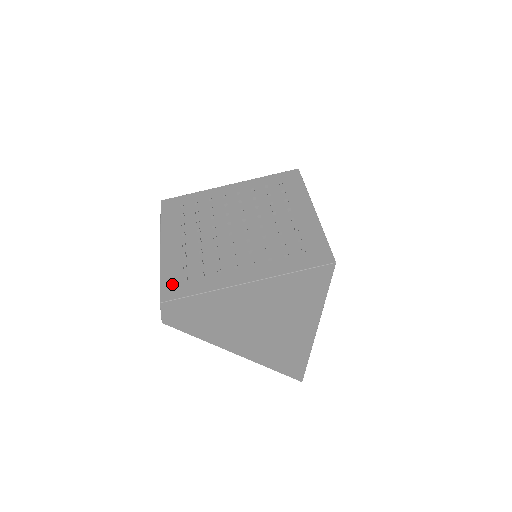
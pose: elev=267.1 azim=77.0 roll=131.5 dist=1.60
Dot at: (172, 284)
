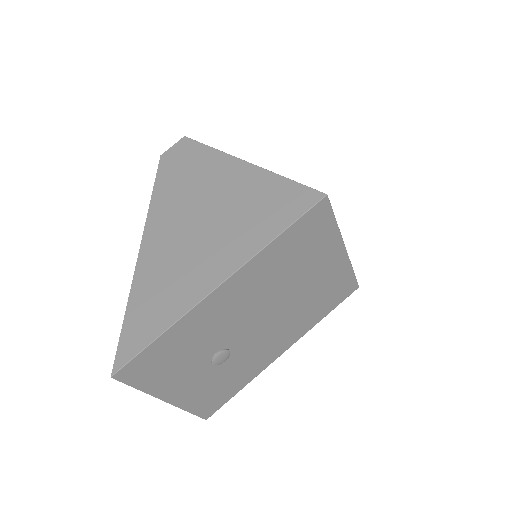
Dot at: occluded
